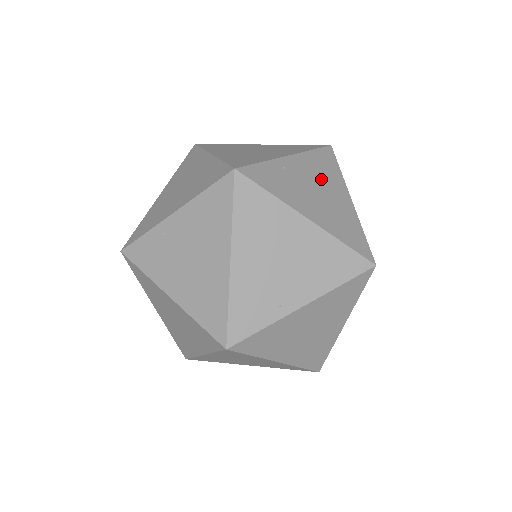
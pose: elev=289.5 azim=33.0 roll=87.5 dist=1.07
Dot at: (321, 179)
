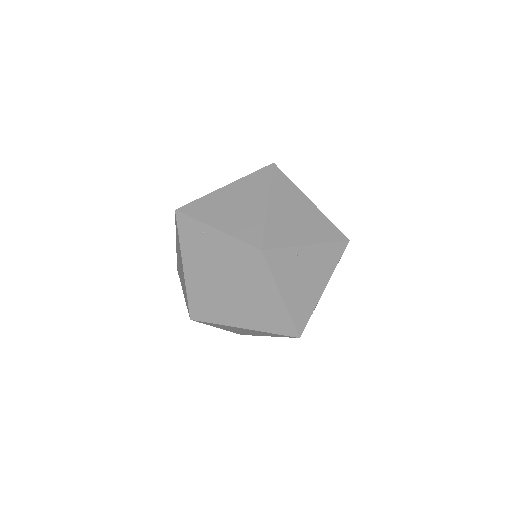
Dot at: (316, 268)
